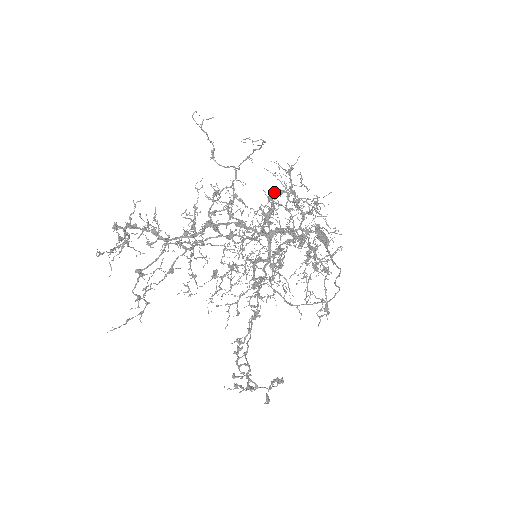
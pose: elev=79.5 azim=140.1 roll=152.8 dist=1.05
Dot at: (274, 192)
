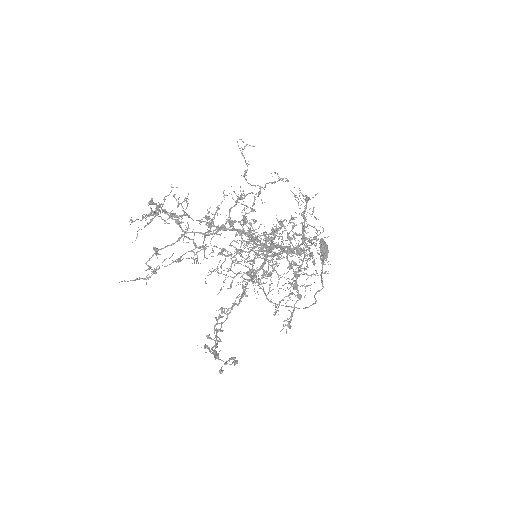
Dot at: (278, 228)
